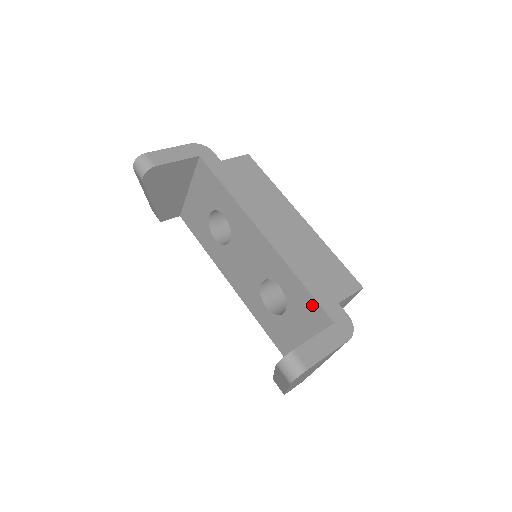
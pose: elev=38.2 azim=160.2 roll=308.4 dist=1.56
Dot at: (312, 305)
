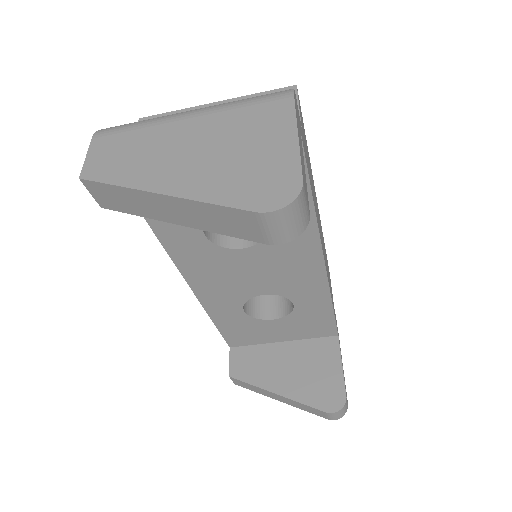
Dot at: (326, 323)
